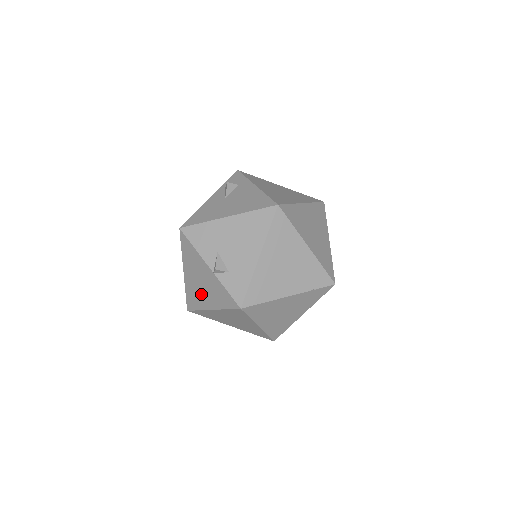
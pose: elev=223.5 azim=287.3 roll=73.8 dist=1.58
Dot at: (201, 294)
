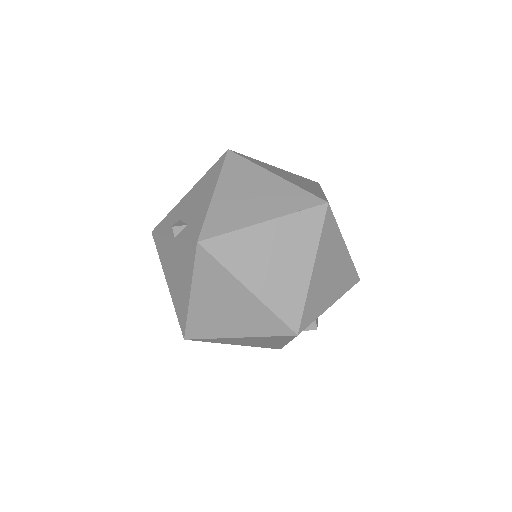
Dot at: (180, 288)
